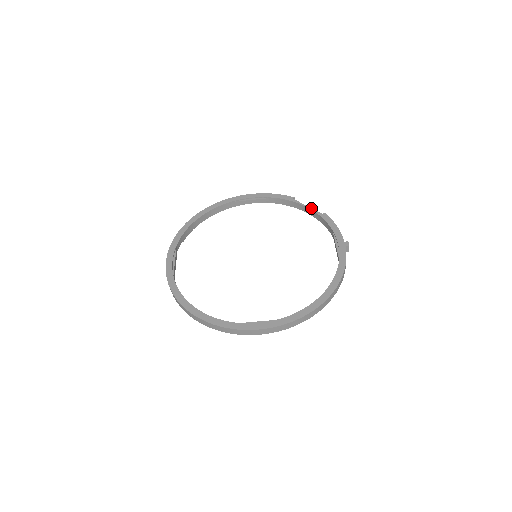
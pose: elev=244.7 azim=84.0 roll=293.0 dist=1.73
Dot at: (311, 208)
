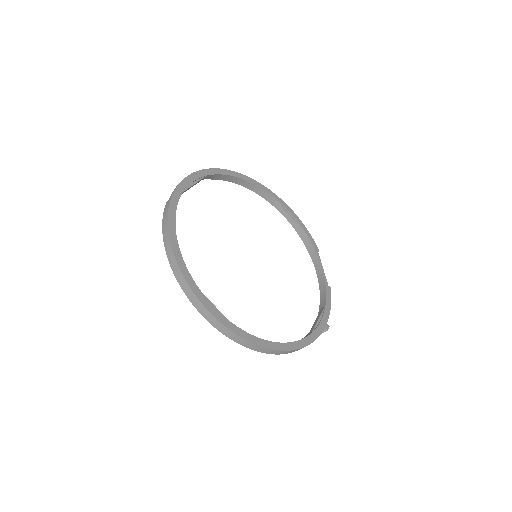
Dot at: occluded
